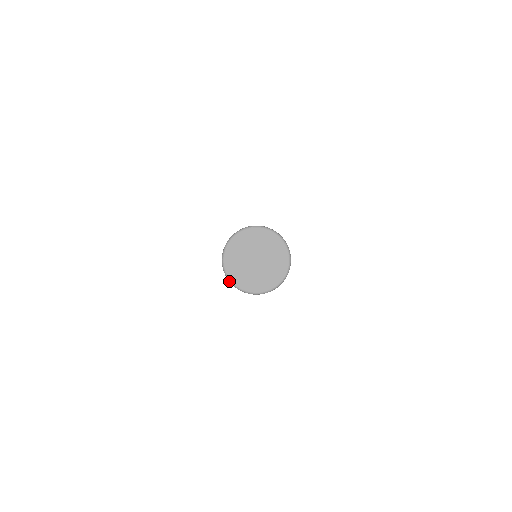
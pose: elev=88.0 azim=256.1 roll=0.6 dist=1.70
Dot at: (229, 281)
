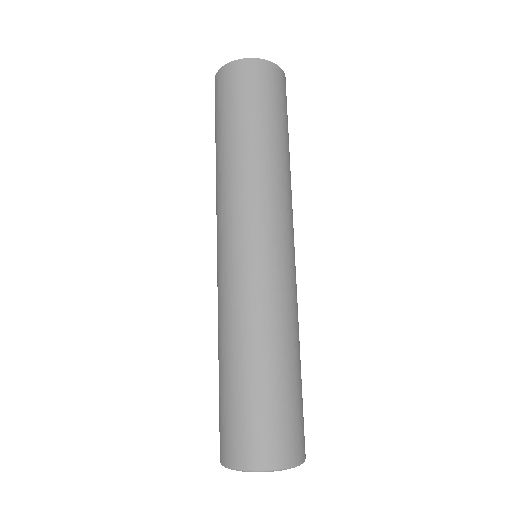
Dot at: occluded
